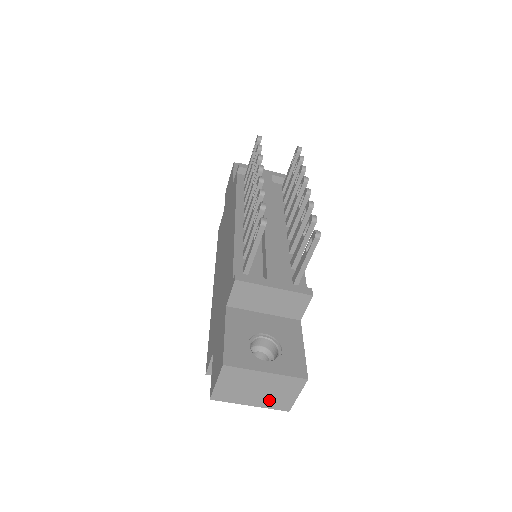
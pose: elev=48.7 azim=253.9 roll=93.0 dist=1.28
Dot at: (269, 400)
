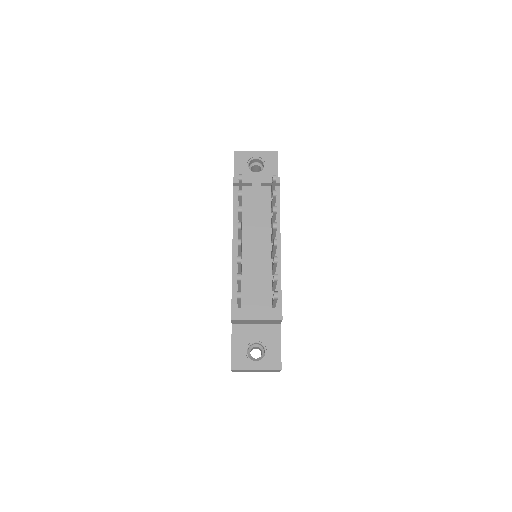
Dot at: (265, 371)
